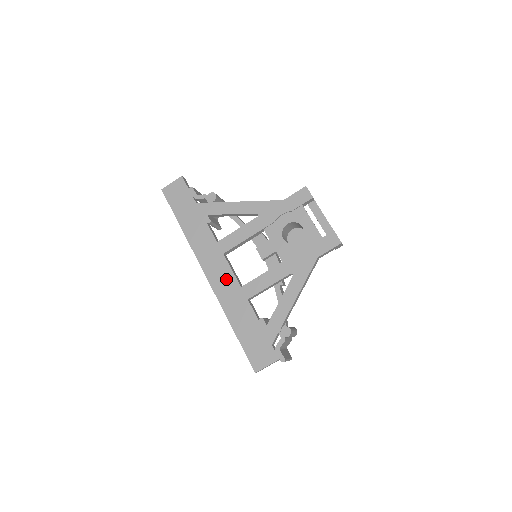
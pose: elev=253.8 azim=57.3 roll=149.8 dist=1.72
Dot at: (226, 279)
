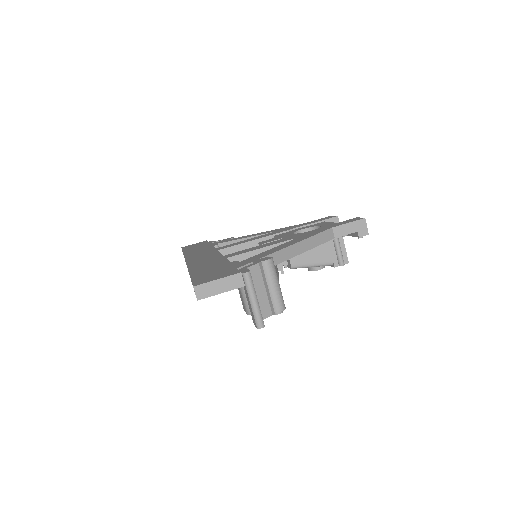
Dot at: (209, 257)
